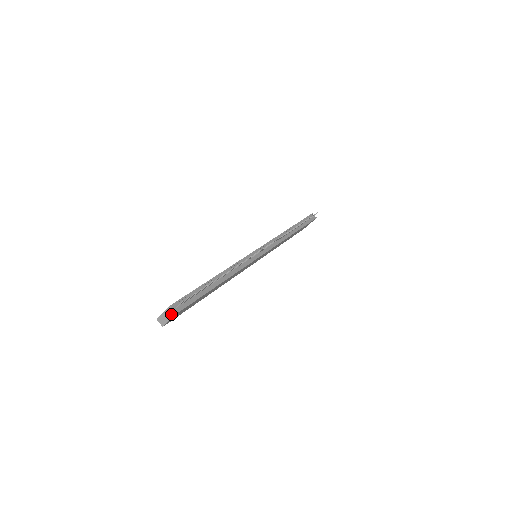
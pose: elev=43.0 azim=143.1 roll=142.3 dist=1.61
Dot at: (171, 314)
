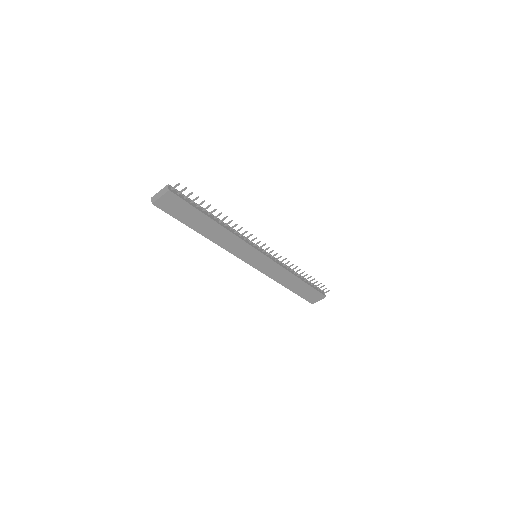
Dot at: (165, 191)
